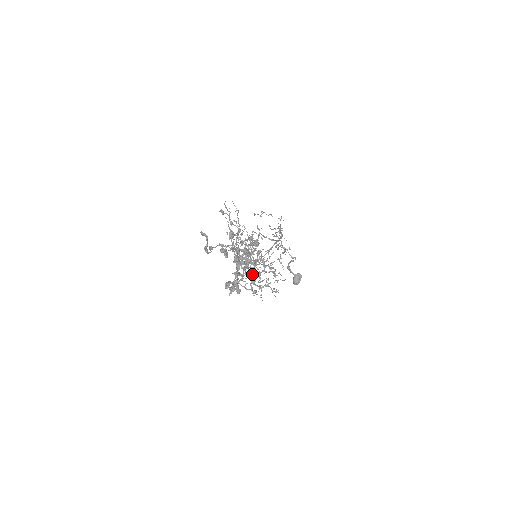
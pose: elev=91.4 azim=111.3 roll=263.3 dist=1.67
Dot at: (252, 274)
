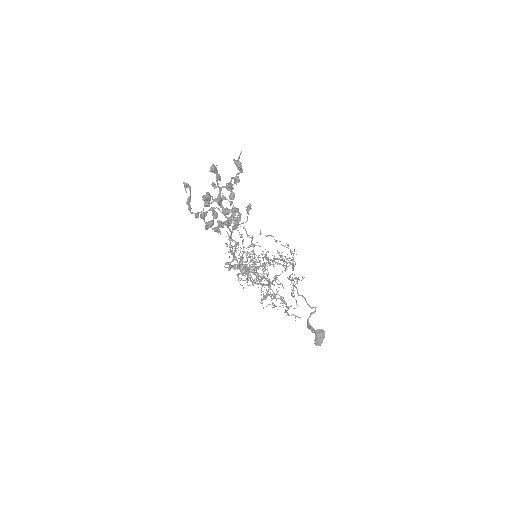
Dot at: occluded
